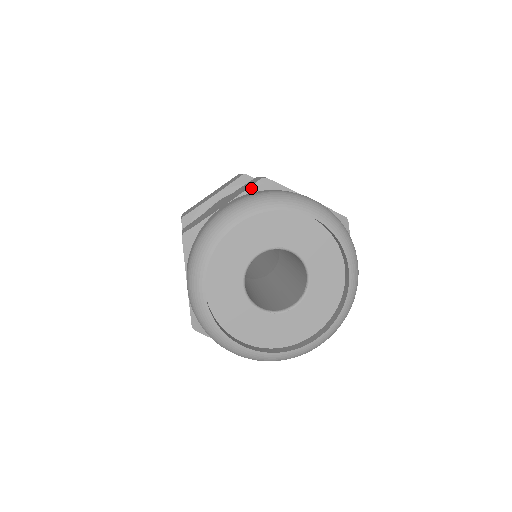
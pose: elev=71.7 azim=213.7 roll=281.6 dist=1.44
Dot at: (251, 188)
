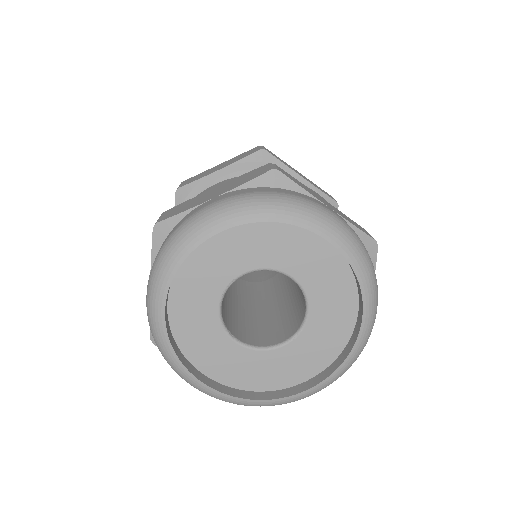
Dot at: (153, 249)
